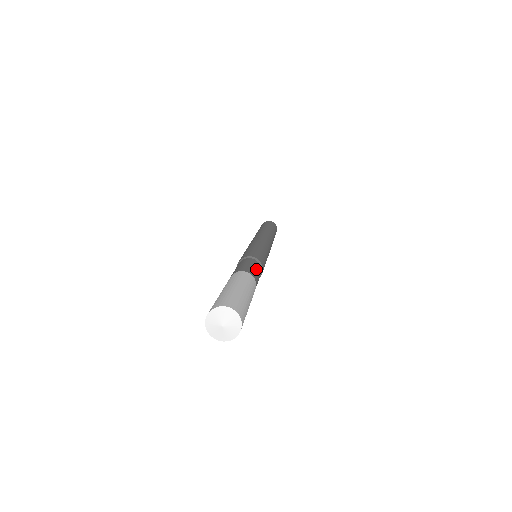
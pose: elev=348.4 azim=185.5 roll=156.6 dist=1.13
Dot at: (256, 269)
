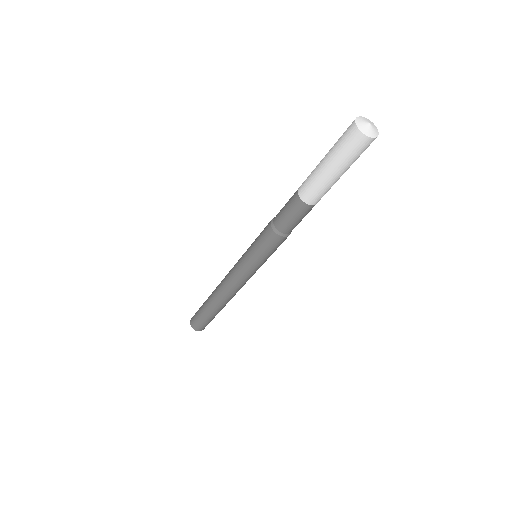
Dot at: occluded
